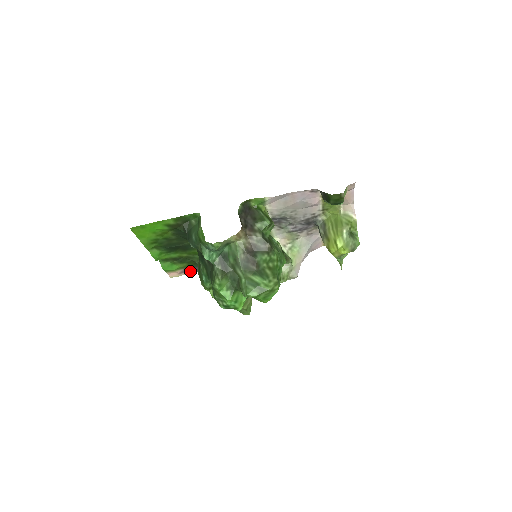
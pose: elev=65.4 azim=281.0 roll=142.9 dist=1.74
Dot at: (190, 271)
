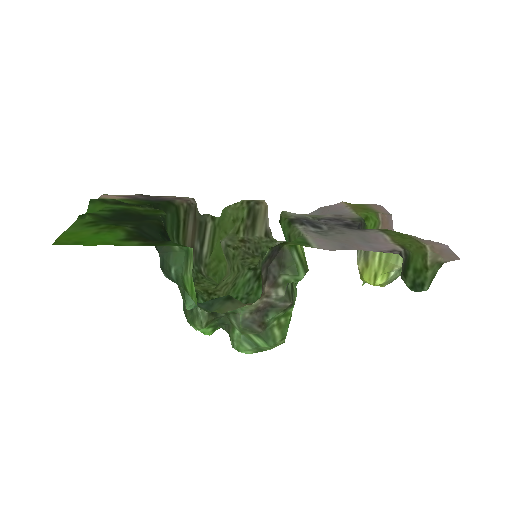
Dot at: (138, 195)
